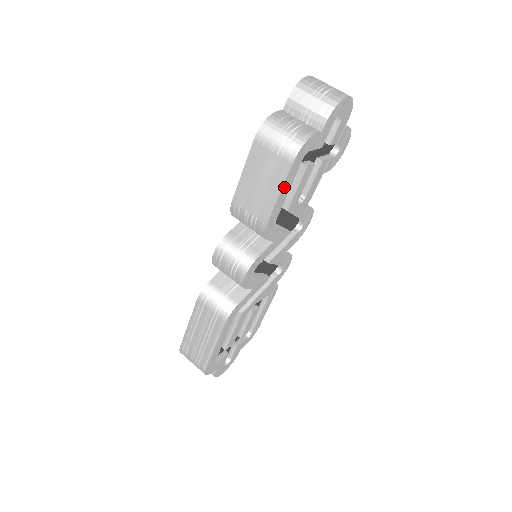
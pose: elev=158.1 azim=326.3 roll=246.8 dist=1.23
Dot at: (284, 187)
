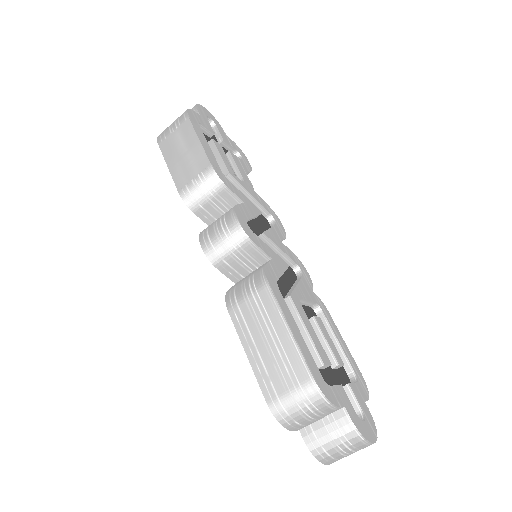
Dot at: (199, 137)
